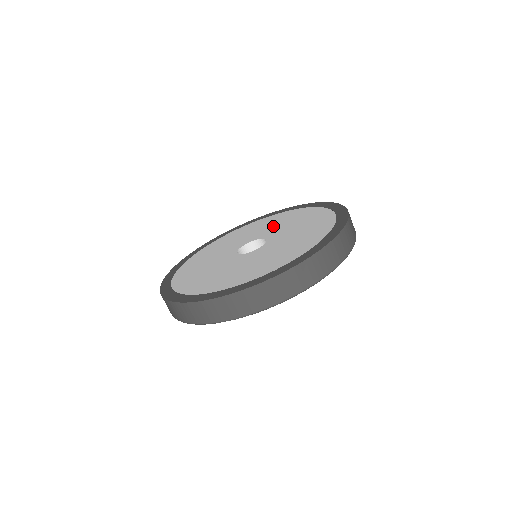
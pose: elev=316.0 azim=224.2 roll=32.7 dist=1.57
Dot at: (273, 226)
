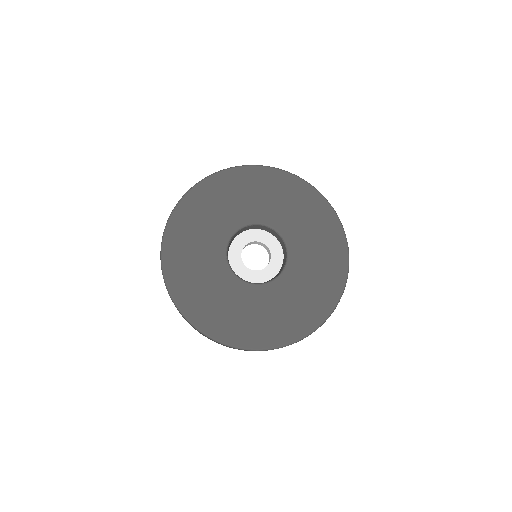
Dot at: occluded
